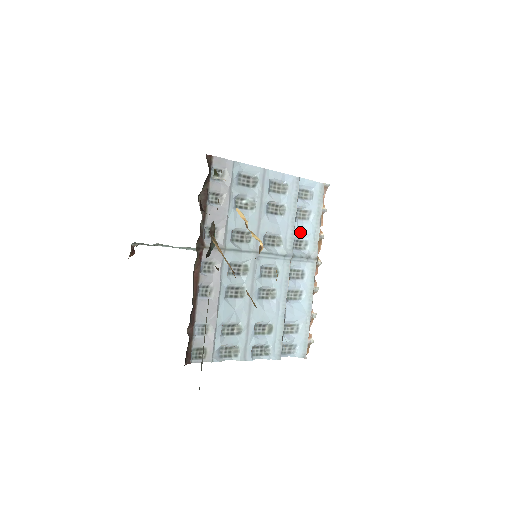
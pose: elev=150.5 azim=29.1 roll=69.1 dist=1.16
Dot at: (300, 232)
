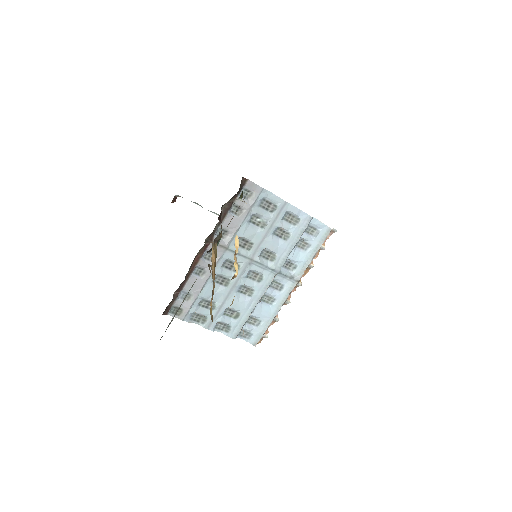
Dot at: (294, 257)
